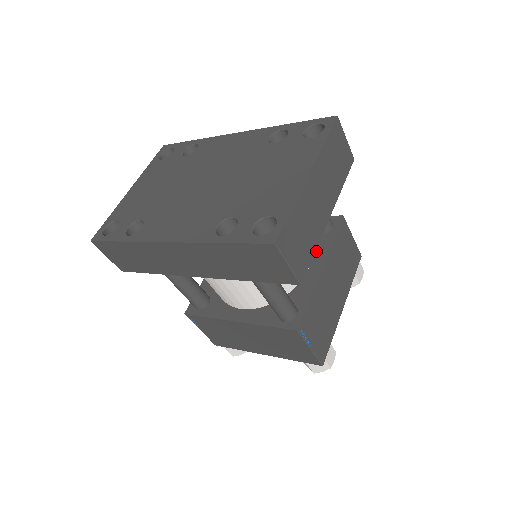
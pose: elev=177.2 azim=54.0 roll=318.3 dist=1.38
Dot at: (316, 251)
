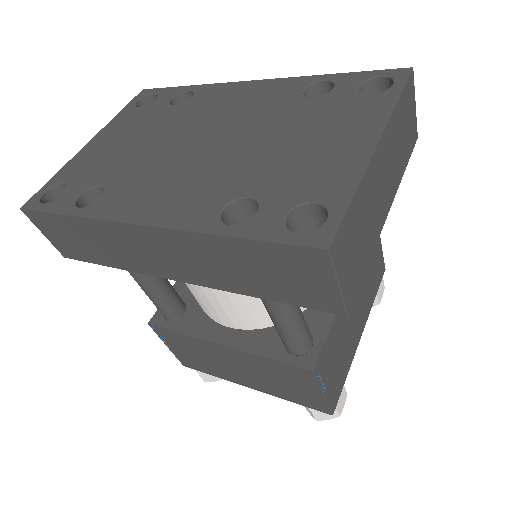
Dot at: occluded
